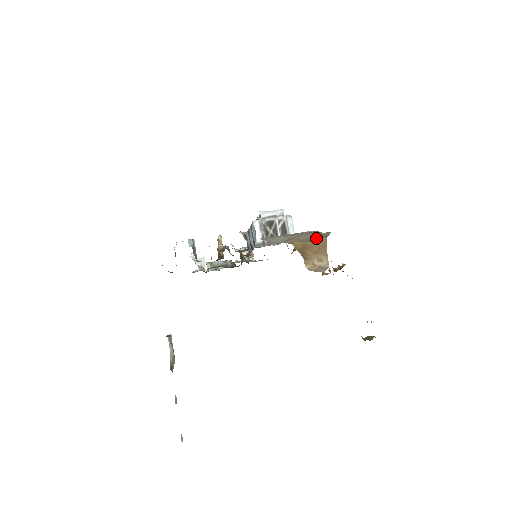
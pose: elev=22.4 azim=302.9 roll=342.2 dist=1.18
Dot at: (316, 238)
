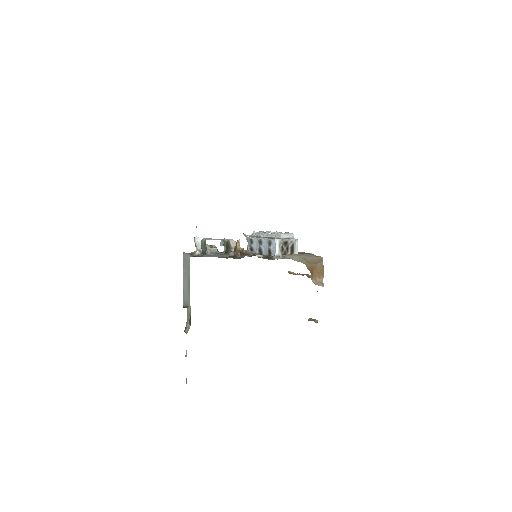
Dot at: (316, 261)
